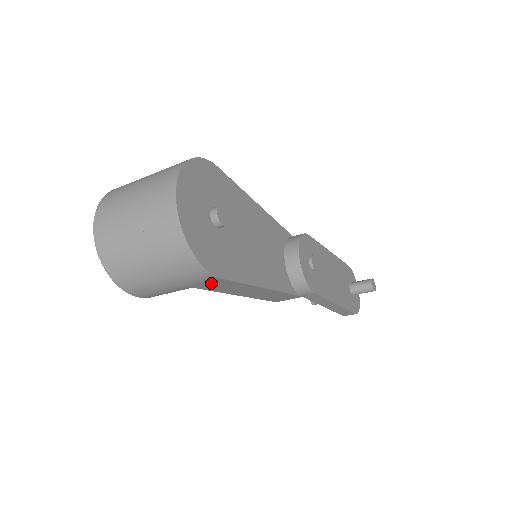
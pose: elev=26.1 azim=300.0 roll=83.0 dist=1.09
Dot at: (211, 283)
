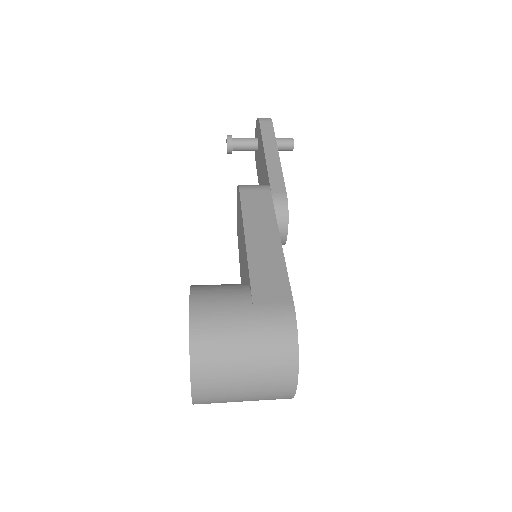
Dot at: occluded
